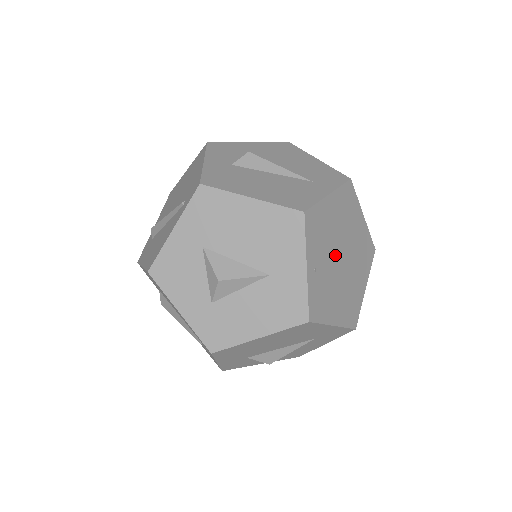
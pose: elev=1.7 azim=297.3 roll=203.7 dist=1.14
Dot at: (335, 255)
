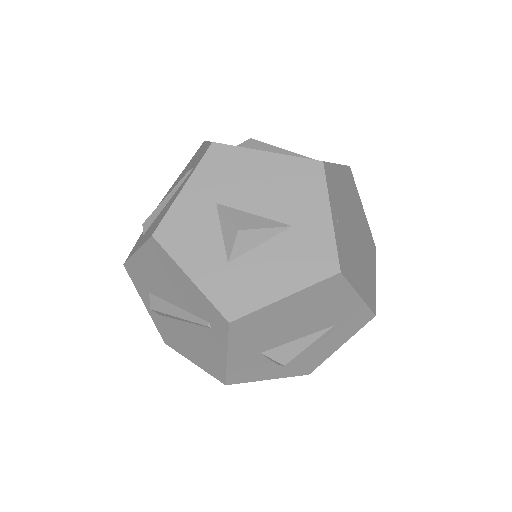
Dot at: (349, 224)
